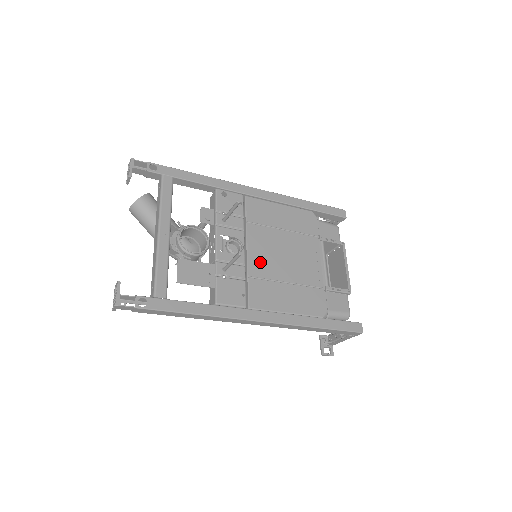
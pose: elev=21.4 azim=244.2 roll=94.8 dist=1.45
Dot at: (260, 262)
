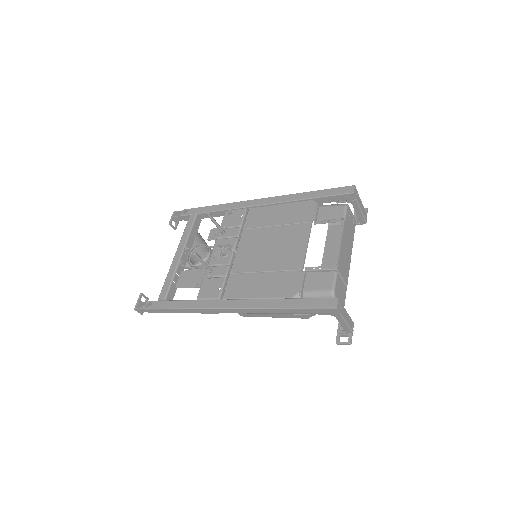
Dot at: (244, 259)
